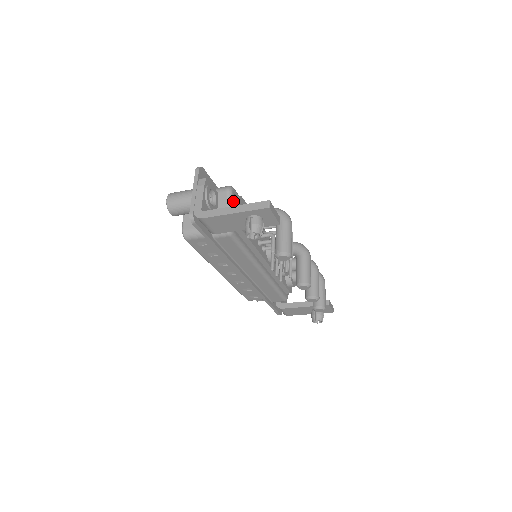
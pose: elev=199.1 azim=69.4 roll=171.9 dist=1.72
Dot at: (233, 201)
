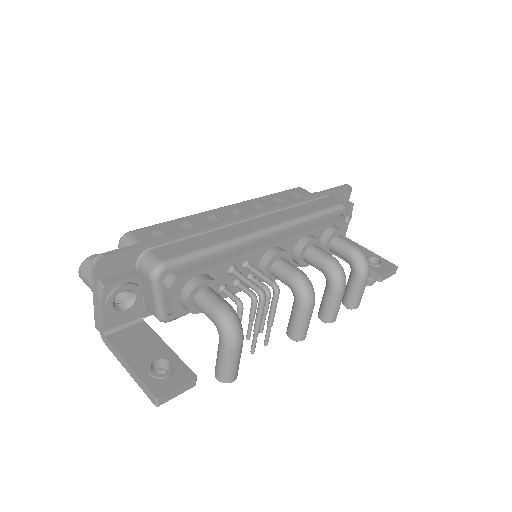
Dot at: (164, 287)
